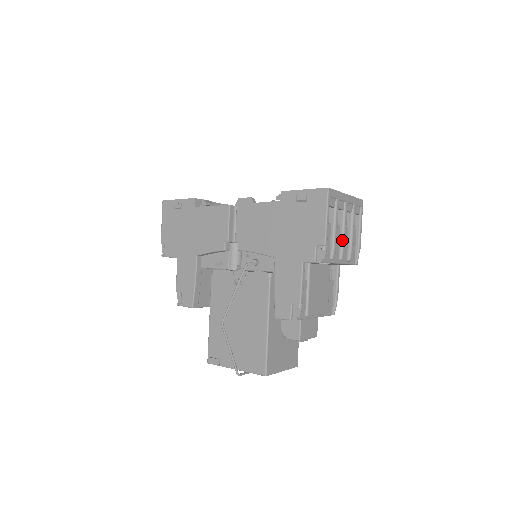
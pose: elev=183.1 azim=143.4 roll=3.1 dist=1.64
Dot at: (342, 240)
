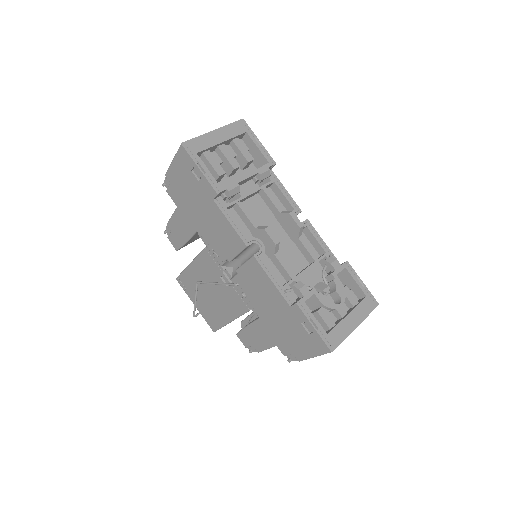
Dot at: occluded
